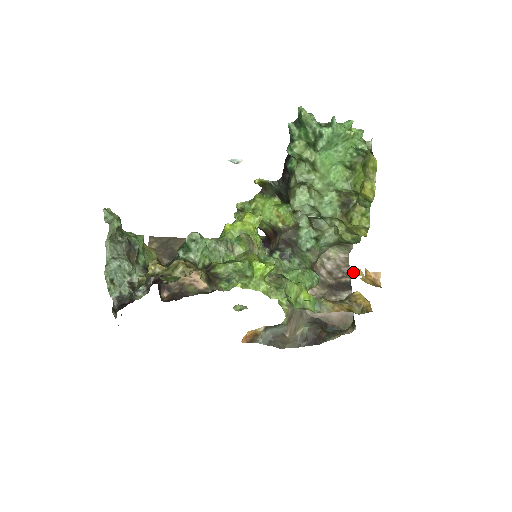
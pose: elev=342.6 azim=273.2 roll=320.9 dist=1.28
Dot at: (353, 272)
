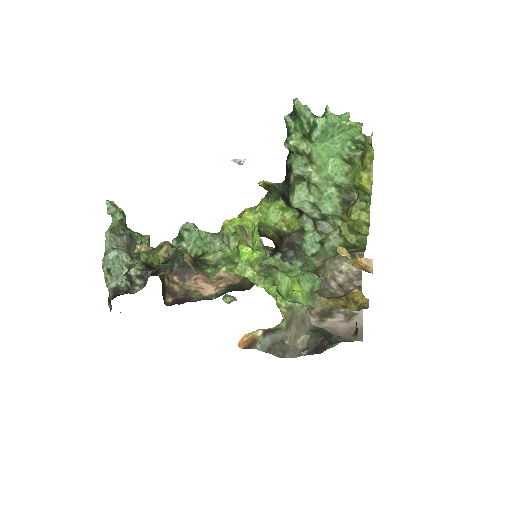
Dot at: (337, 251)
